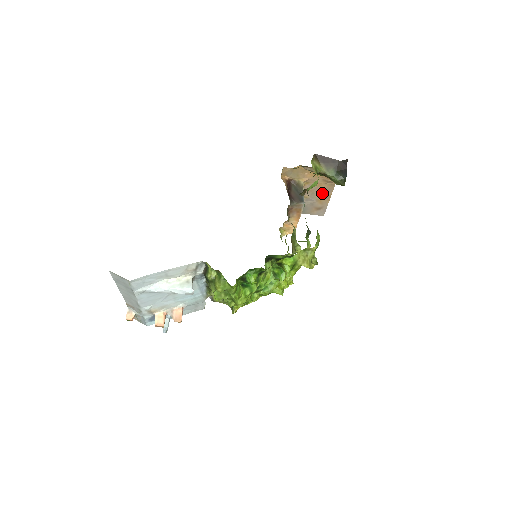
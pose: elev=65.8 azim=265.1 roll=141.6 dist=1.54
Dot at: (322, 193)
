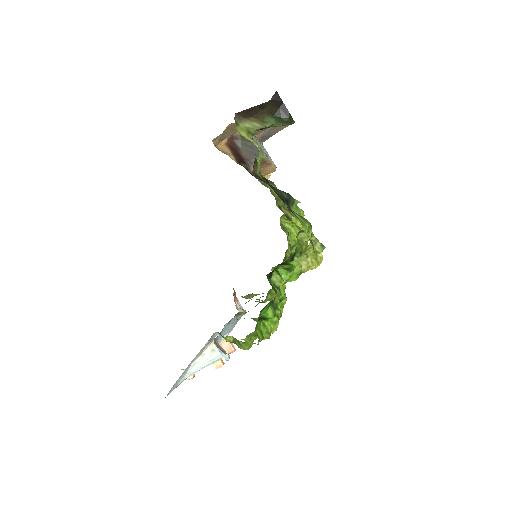
Dot at: occluded
